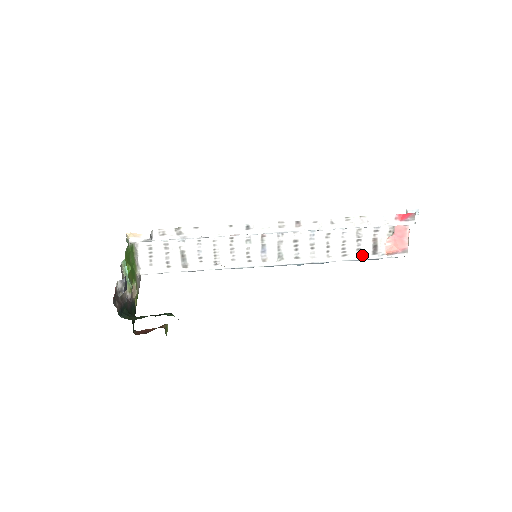
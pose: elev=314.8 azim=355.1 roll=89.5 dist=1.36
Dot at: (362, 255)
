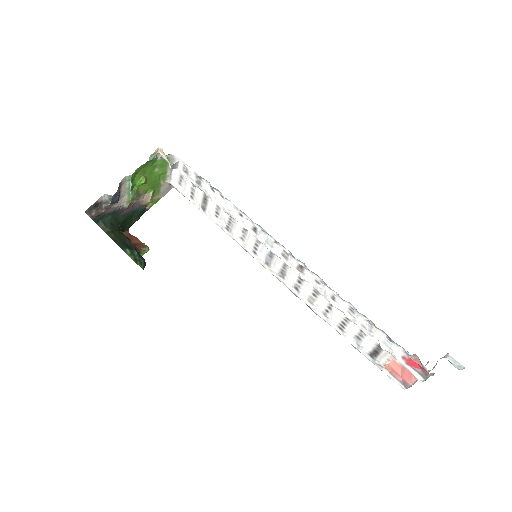
Dot at: (358, 345)
